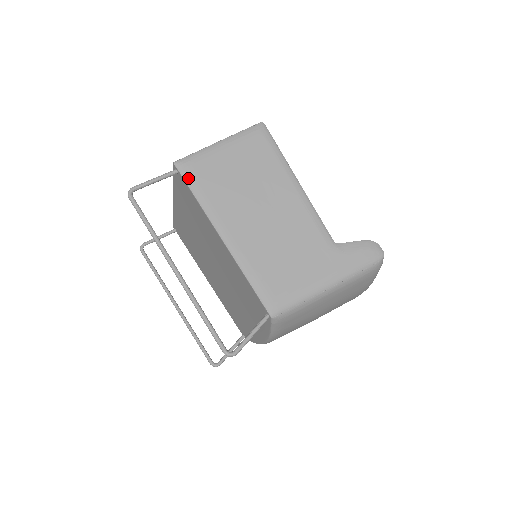
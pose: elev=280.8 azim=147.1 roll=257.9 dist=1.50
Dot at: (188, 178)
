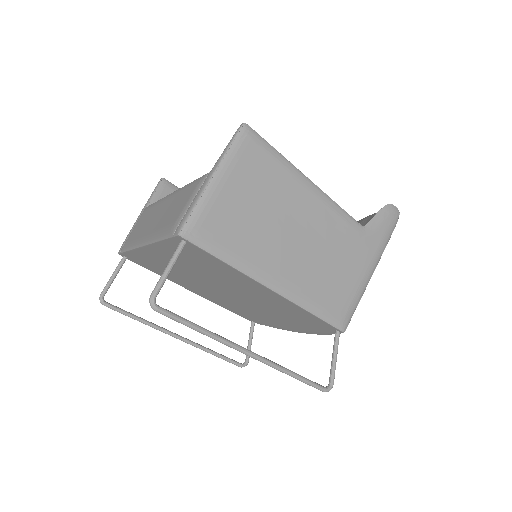
Dot at: (206, 245)
